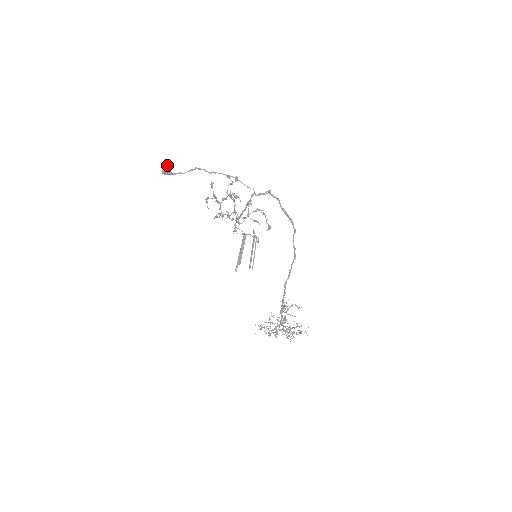
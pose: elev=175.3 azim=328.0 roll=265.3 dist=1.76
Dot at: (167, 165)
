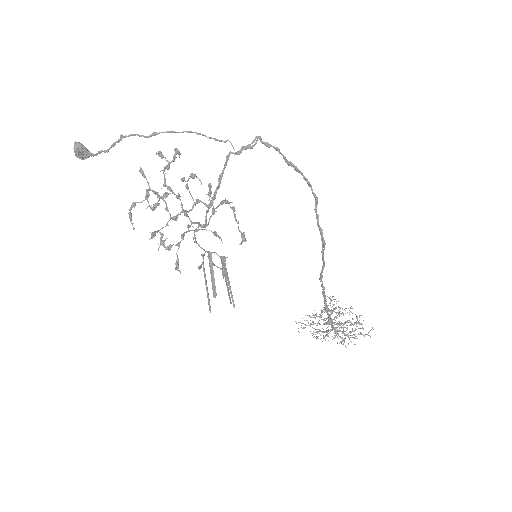
Dot at: (77, 145)
